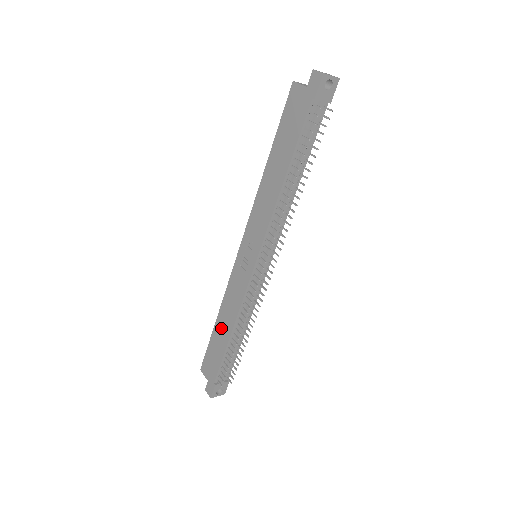
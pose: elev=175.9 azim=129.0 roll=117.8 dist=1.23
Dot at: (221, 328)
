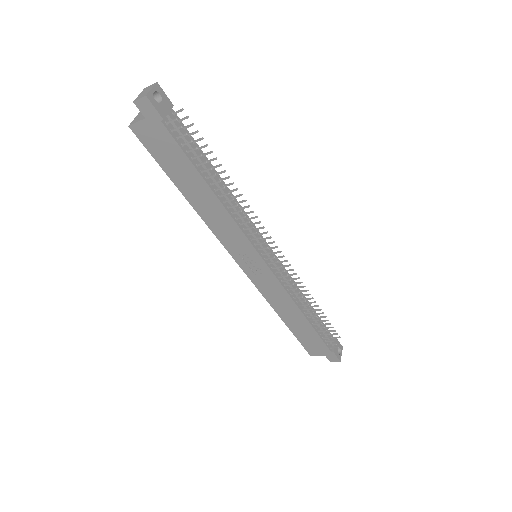
Dot at: (293, 321)
